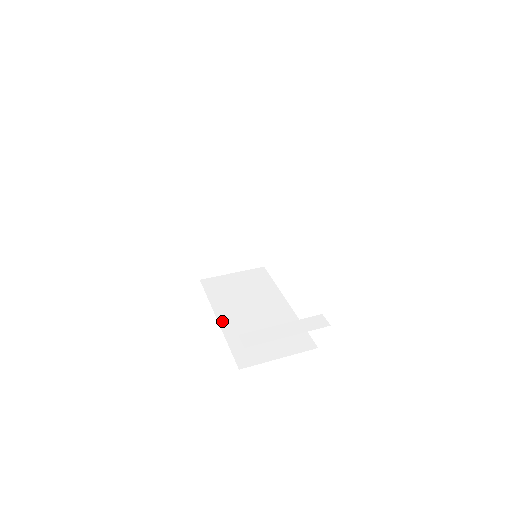
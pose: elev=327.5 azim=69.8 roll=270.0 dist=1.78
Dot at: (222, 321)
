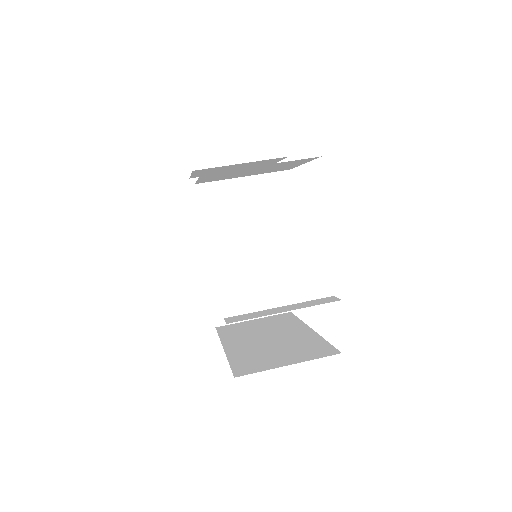
Dot at: (228, 348)
